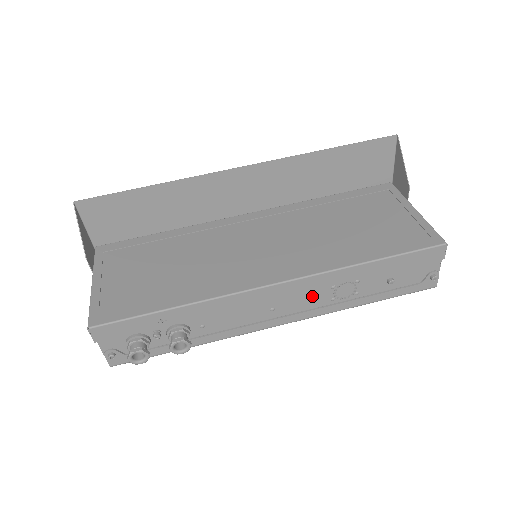
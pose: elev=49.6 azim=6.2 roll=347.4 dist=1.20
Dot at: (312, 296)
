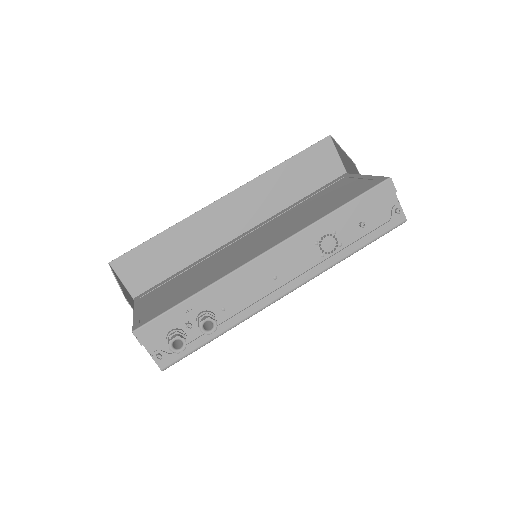
Dot at: (303, 257)
